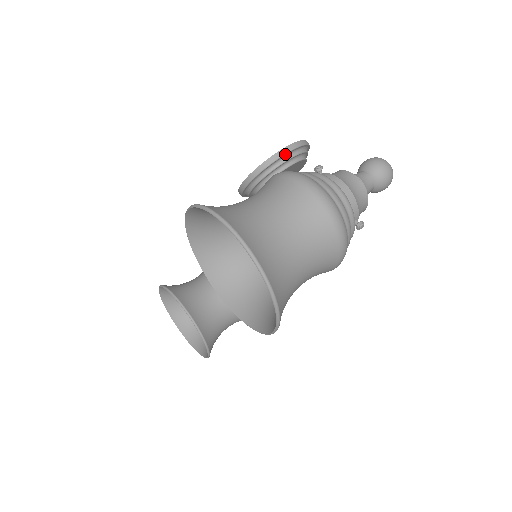
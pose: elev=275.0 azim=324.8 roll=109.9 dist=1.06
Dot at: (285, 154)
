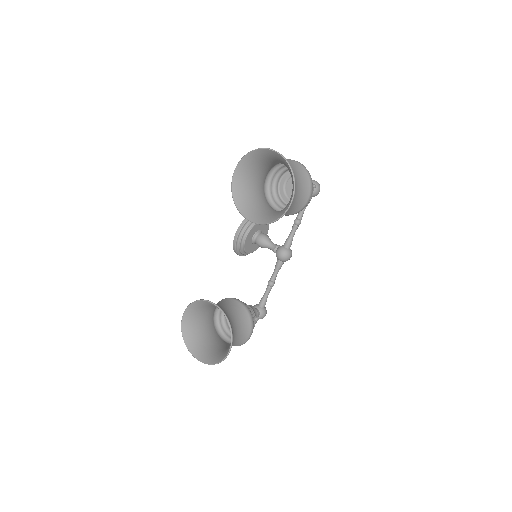
Dot at: occluded
